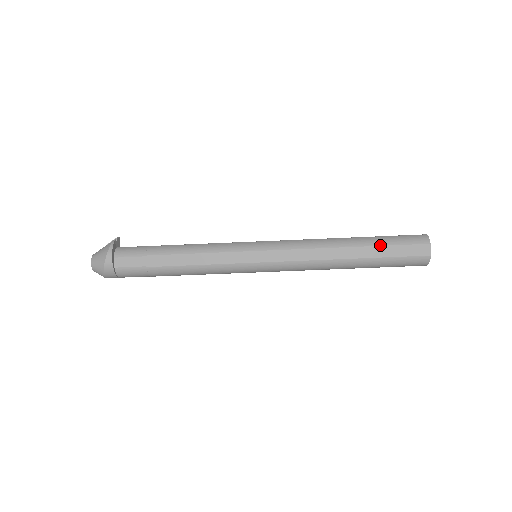
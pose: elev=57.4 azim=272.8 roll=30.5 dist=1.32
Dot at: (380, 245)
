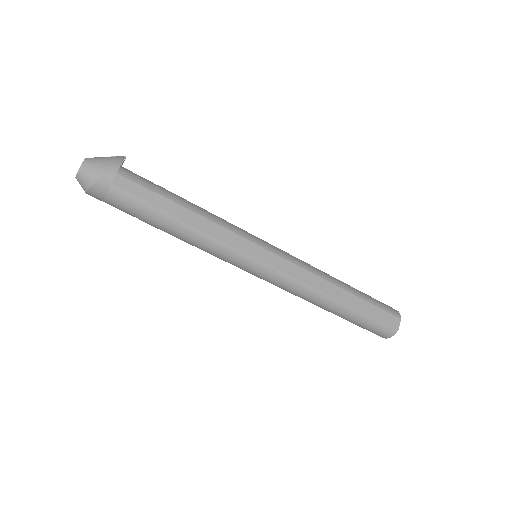
Dot at: (366, 300)
